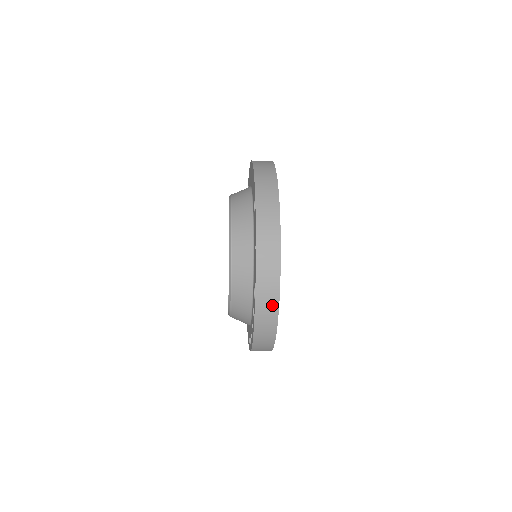
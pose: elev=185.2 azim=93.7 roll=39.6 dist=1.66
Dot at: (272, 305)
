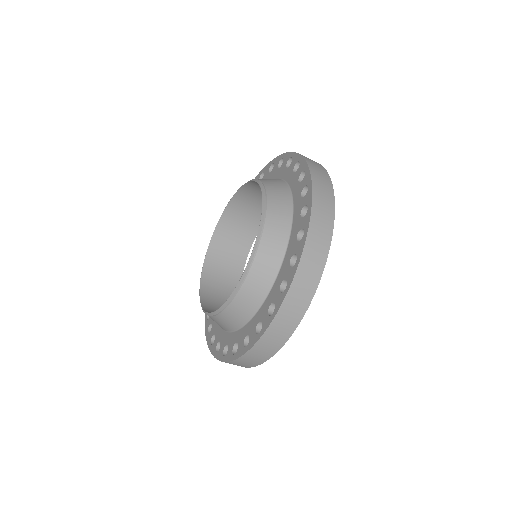
Dot at: (288, 329)
